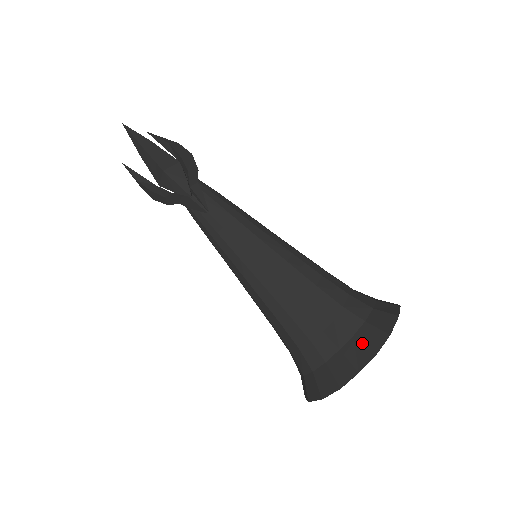
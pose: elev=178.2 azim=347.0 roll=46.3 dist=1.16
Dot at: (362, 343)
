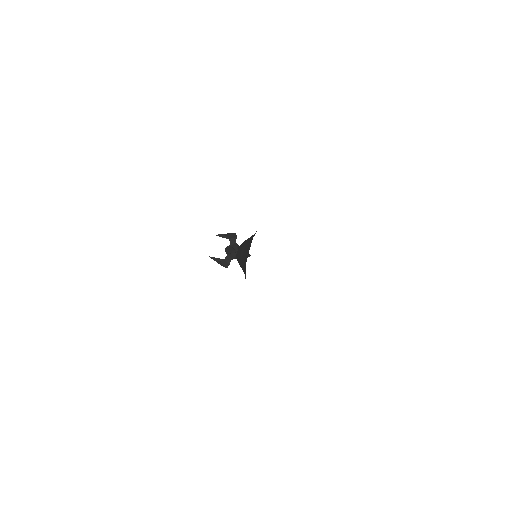
Dot at: occluded
